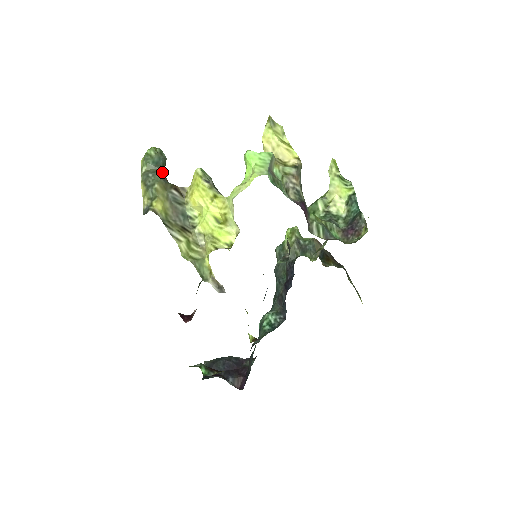
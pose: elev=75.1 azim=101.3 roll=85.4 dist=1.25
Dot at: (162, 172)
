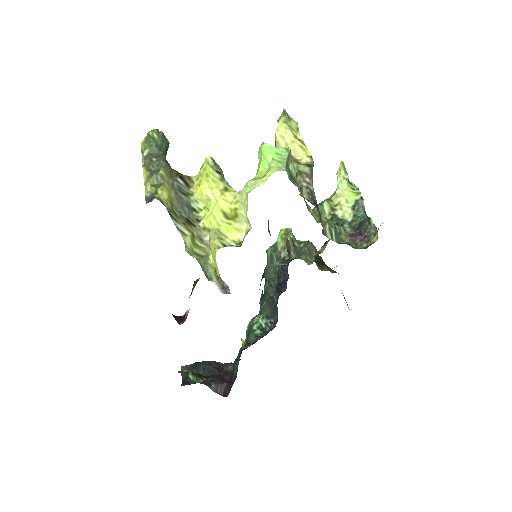
Dot at: occluded
